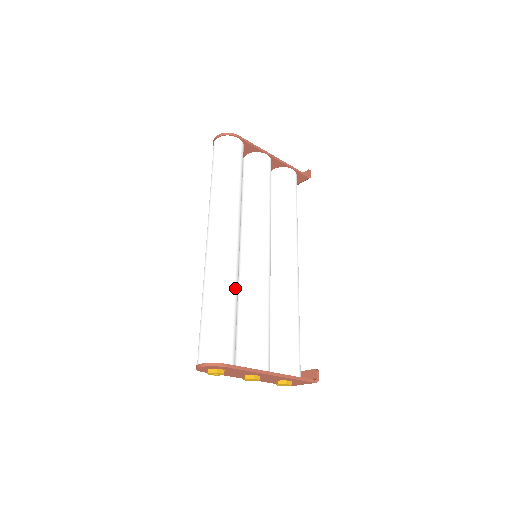
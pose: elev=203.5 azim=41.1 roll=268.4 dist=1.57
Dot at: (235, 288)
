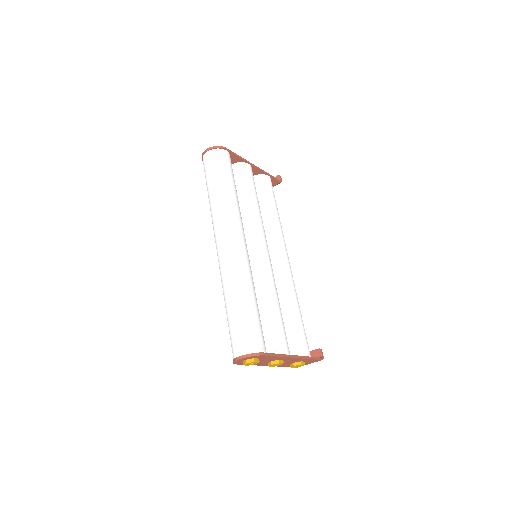
Dot at: (253, 286)
